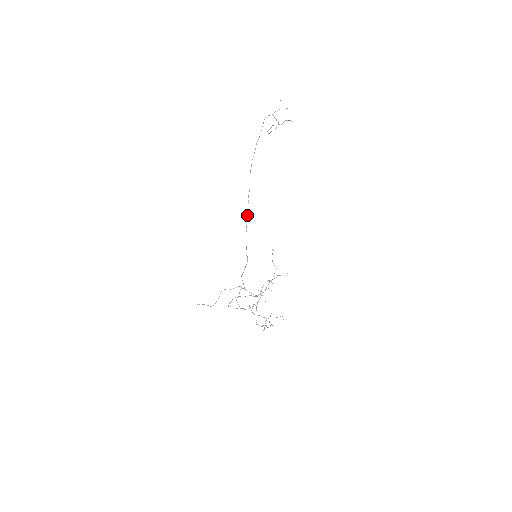
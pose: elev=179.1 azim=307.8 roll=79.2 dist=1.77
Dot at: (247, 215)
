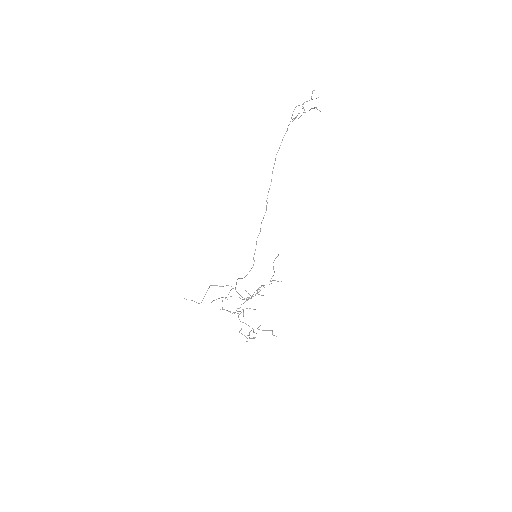
Dot at: occluded
